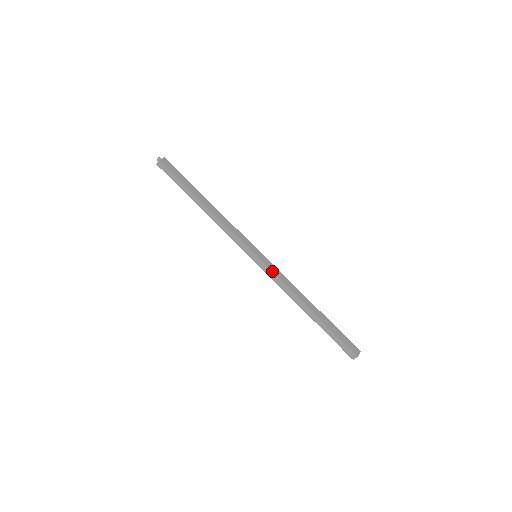
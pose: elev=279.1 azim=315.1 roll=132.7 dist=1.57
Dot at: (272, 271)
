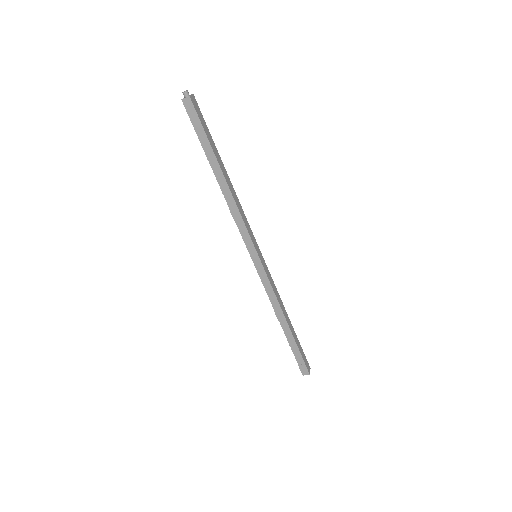
Dot at: (269, 278)
